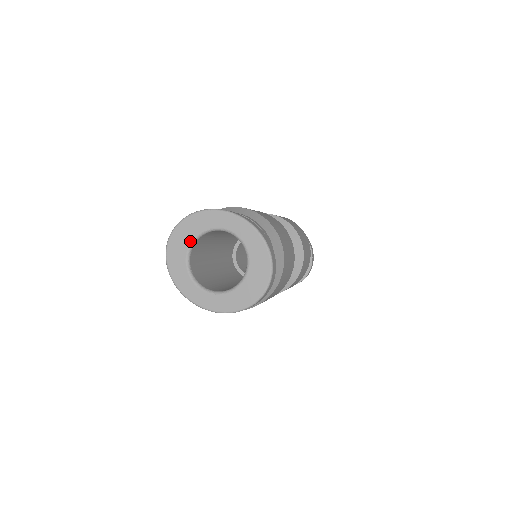
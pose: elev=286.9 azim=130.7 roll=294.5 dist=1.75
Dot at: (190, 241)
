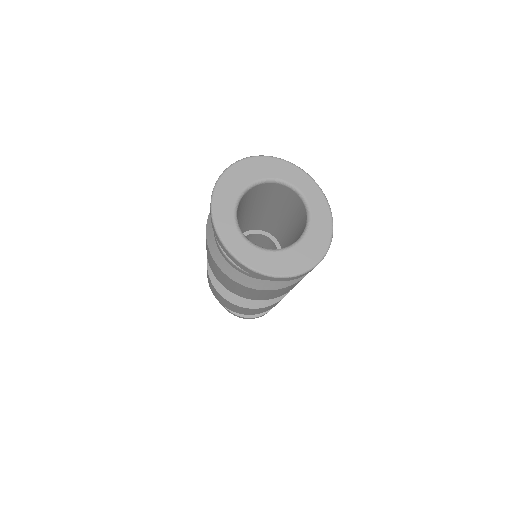
Dot at: (255, 179)
